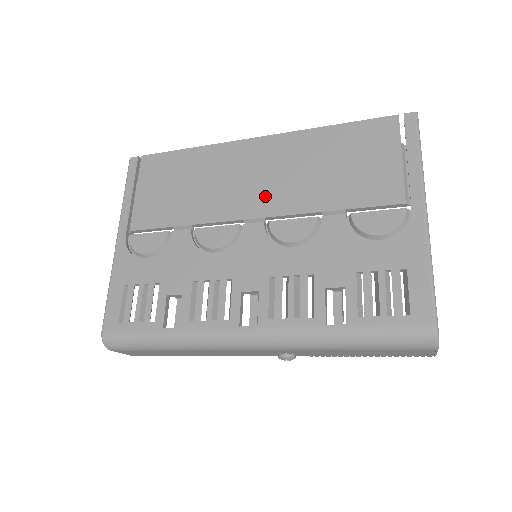
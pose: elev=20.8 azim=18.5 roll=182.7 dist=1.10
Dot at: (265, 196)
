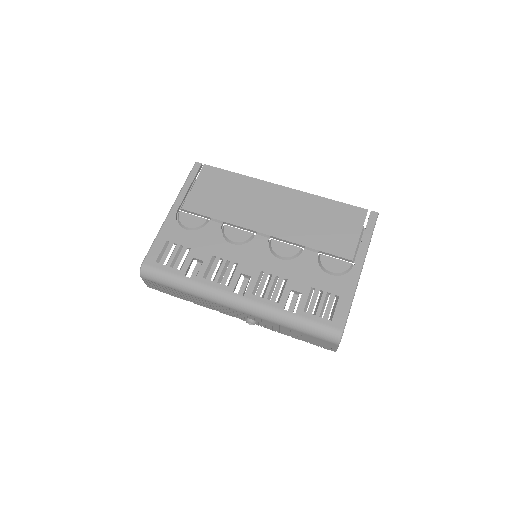
Dot at: (275, 223)
